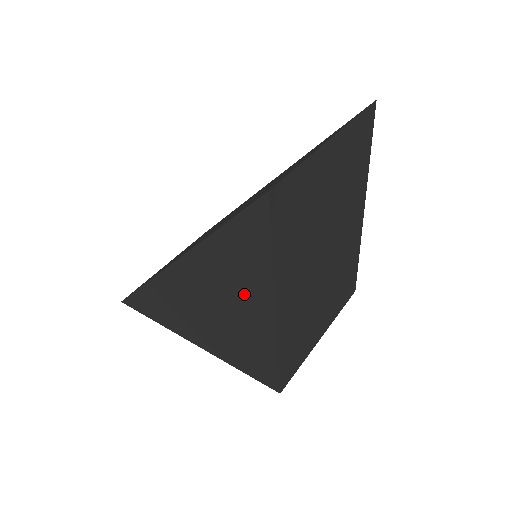
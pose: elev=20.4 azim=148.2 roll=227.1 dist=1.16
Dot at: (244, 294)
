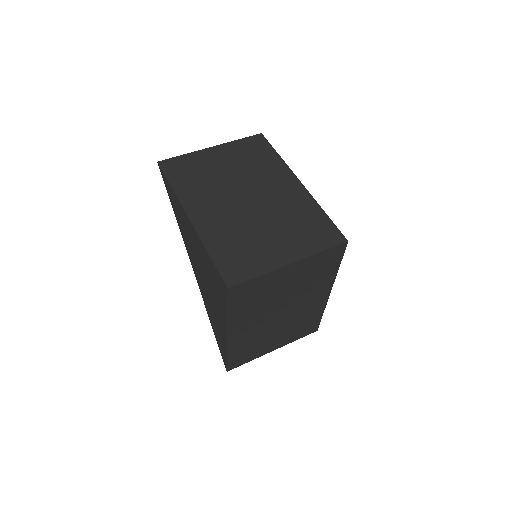
Dot at: (188, 231)
